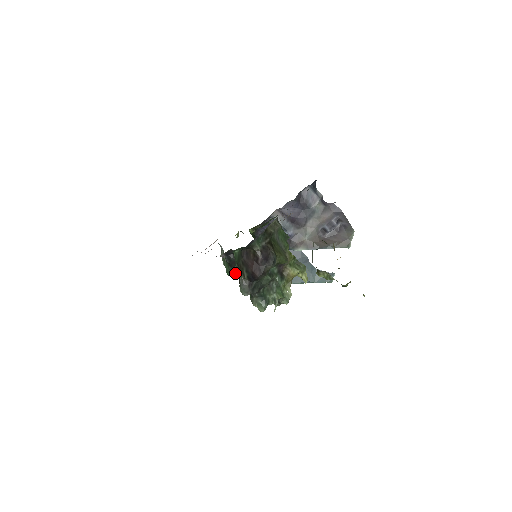
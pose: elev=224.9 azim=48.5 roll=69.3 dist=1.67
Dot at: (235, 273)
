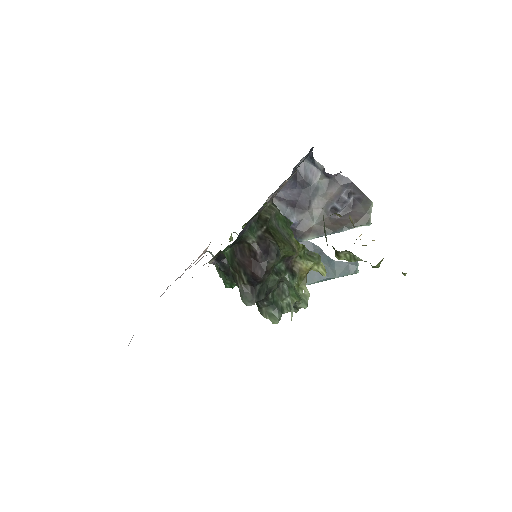
Dot at: (235, 283)
